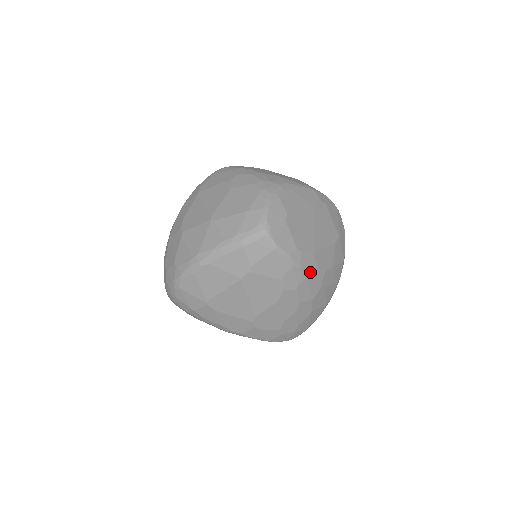
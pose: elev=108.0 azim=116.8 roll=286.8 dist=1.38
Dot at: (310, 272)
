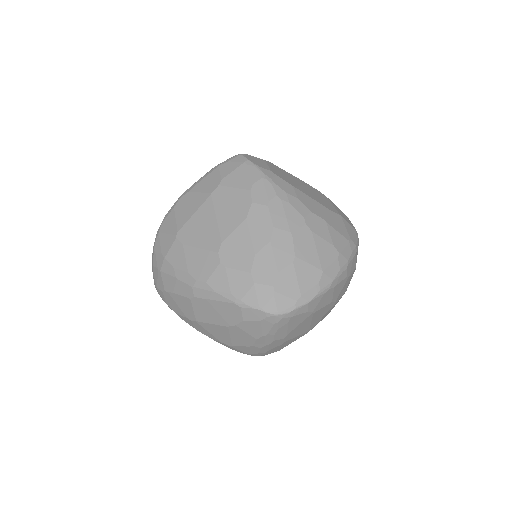
Dot at: (286, 195)
